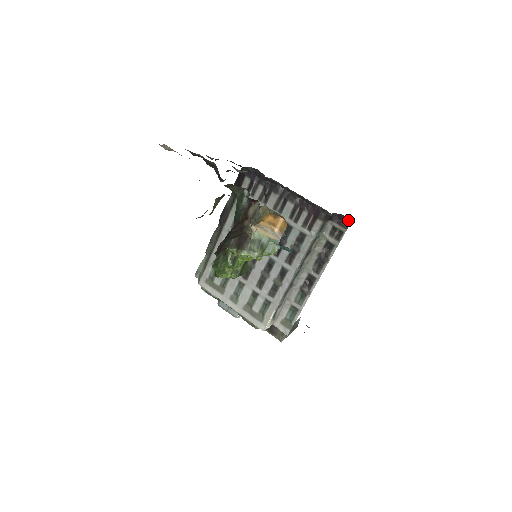
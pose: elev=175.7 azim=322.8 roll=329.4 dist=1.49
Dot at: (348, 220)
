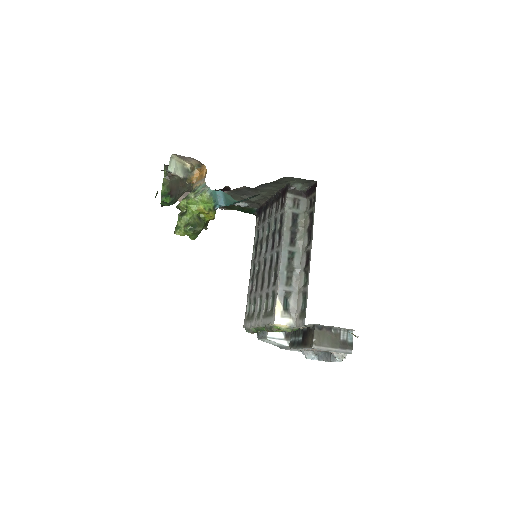
Dot at: (315, 185)
